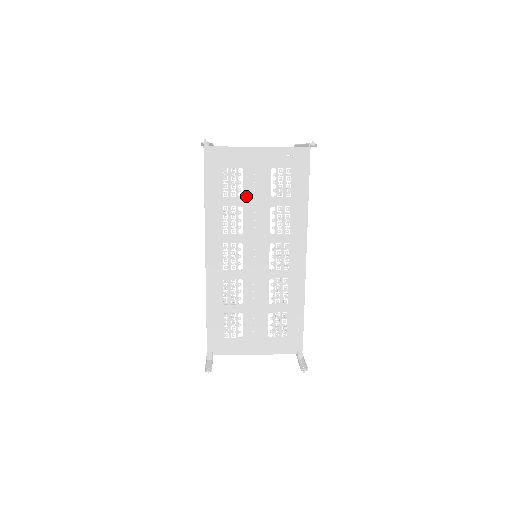
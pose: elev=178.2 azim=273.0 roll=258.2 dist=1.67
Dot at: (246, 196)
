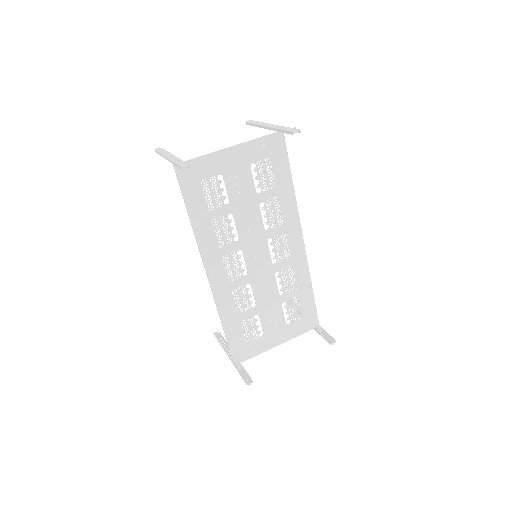
Dot at: (232, 202)
